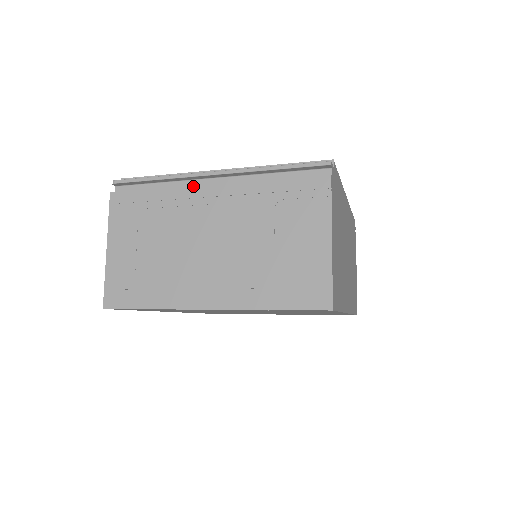
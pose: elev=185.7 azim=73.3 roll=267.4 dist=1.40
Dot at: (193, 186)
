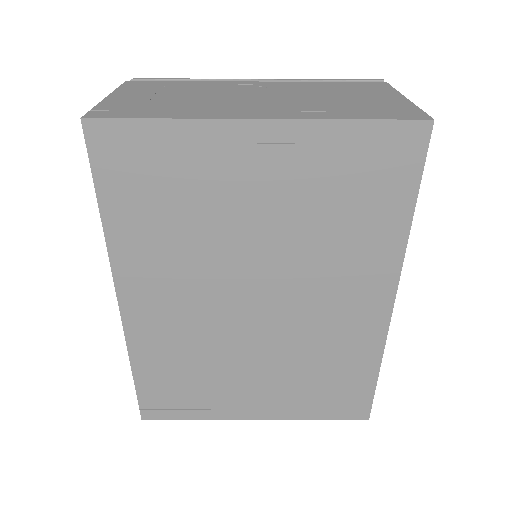
Dot at: (234, 81)
